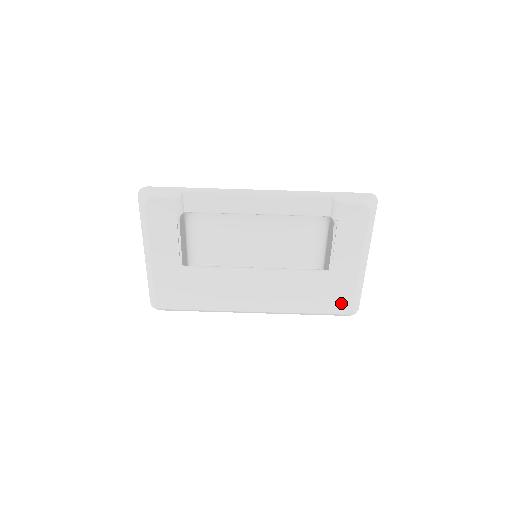
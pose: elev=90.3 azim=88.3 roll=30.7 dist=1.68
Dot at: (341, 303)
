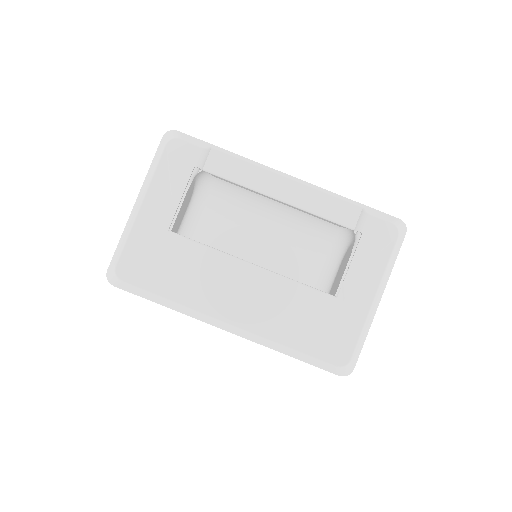
Dot at: (337, 348)
